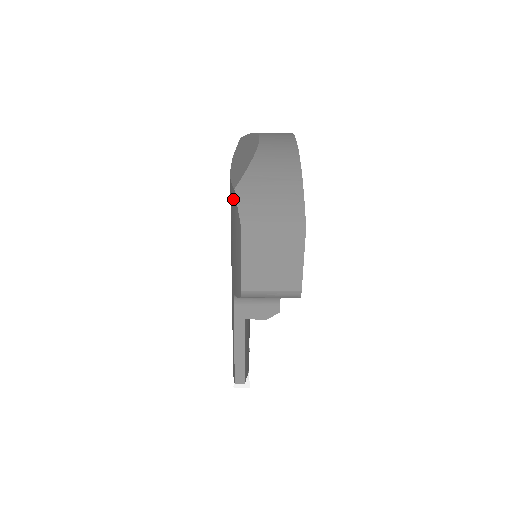
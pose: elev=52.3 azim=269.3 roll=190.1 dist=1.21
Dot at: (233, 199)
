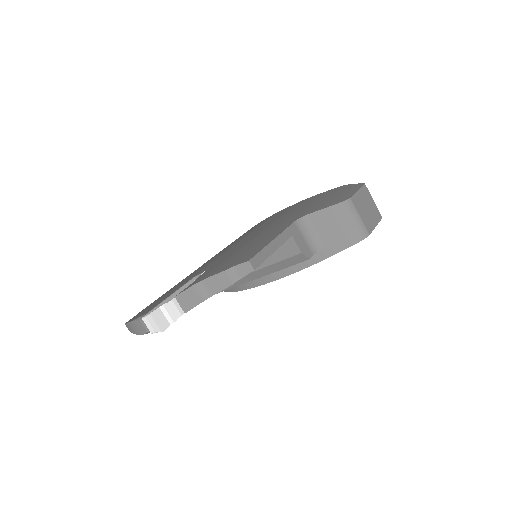
Dot at: (337, 189)
